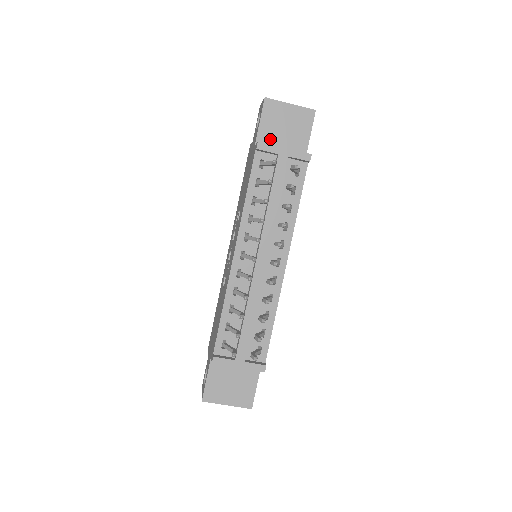
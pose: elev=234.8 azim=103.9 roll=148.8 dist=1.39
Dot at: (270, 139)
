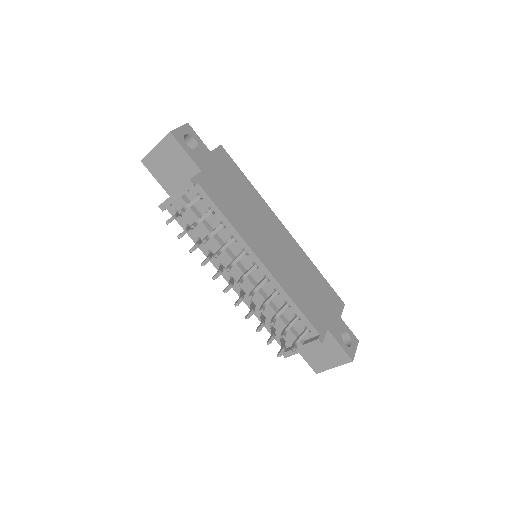
Dot at: (172, 183)
